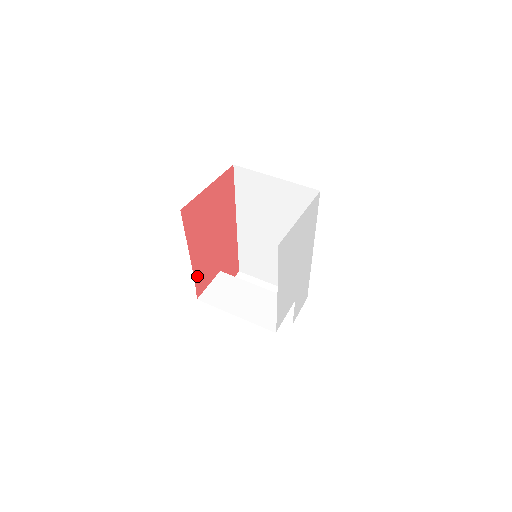
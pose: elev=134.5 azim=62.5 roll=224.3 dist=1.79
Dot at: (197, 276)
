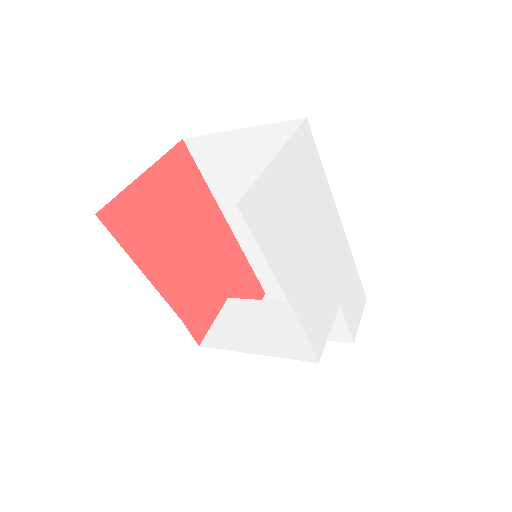
Dot at: (183, 312)
